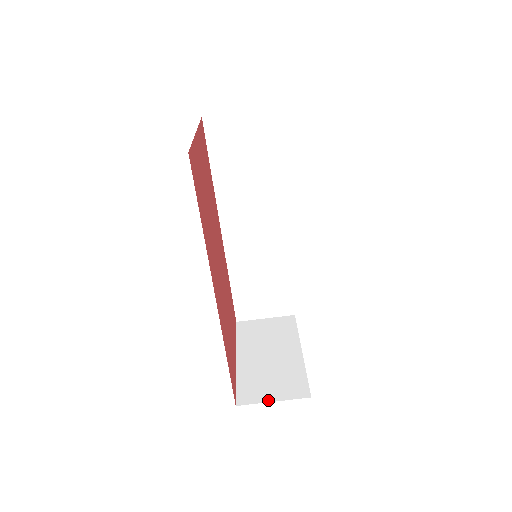
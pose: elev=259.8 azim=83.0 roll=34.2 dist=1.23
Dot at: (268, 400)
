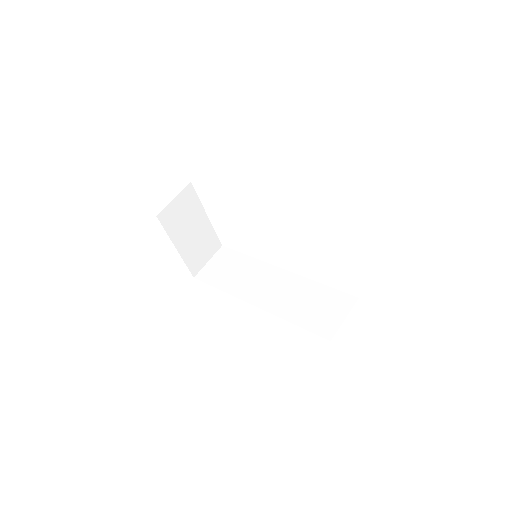
Dot at: occluded
